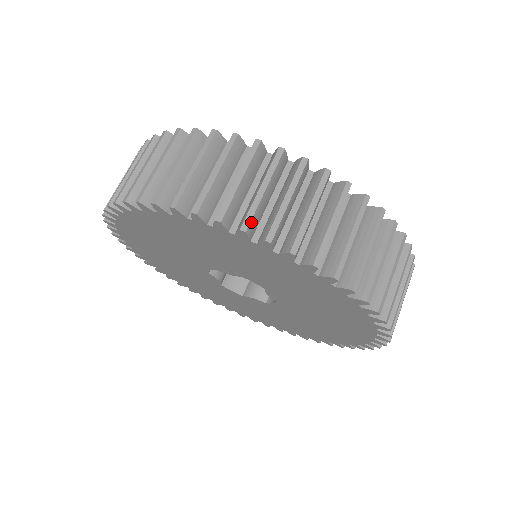
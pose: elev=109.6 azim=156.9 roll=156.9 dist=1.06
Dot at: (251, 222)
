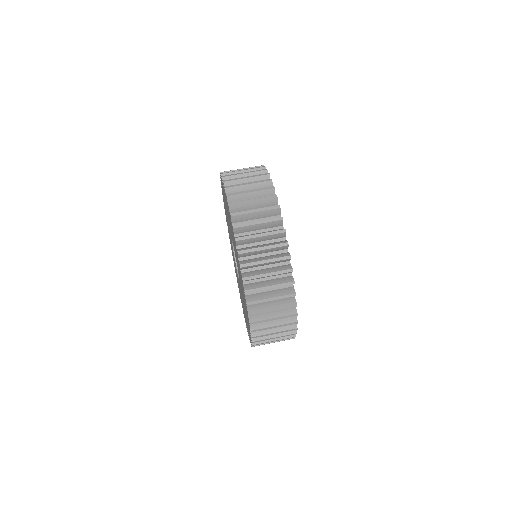
Dot at: (227, 174)
